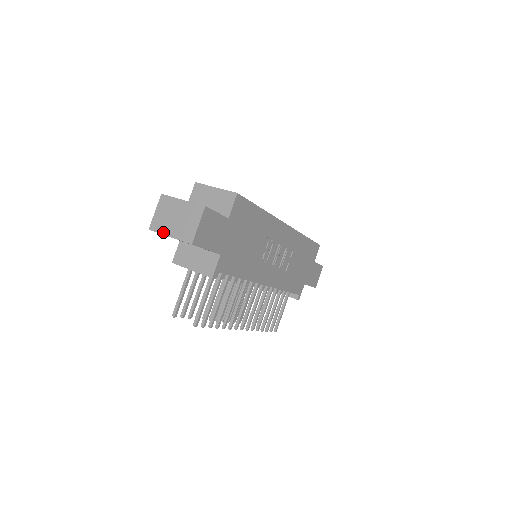
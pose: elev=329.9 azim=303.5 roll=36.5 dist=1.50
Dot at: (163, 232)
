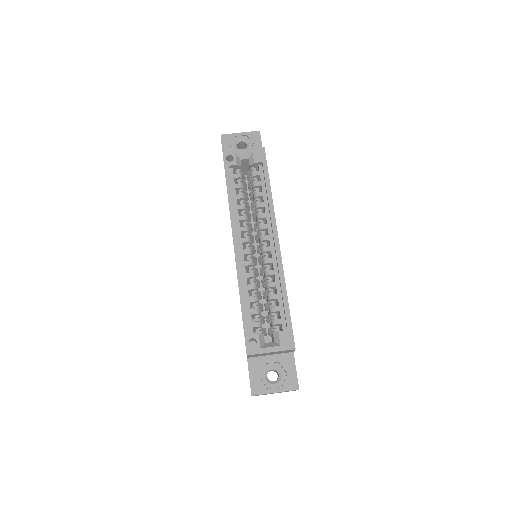
Dot at: occluded
